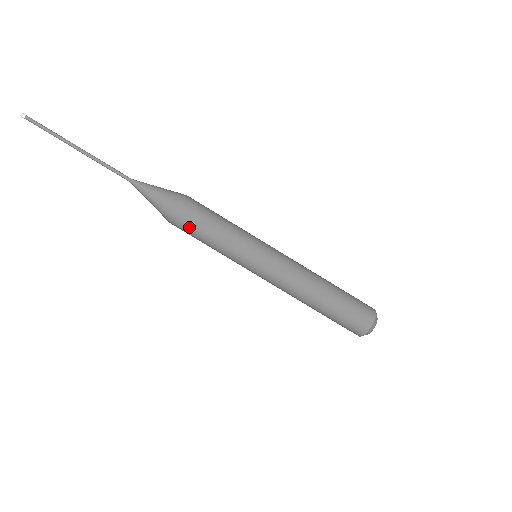
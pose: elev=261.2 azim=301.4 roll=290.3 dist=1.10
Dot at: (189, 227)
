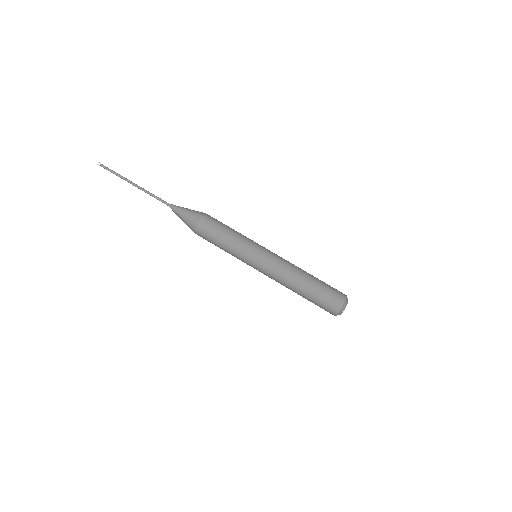
Dot at: occluded
